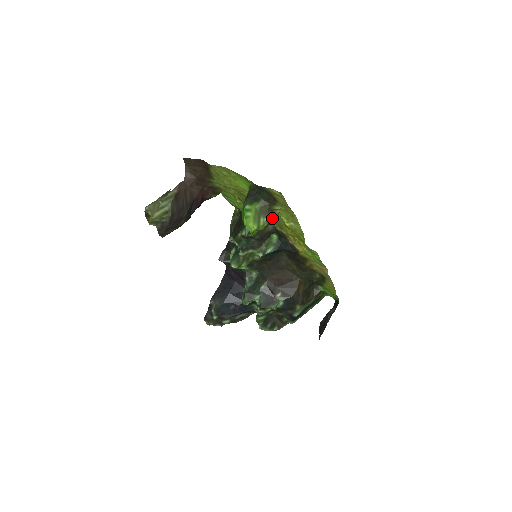
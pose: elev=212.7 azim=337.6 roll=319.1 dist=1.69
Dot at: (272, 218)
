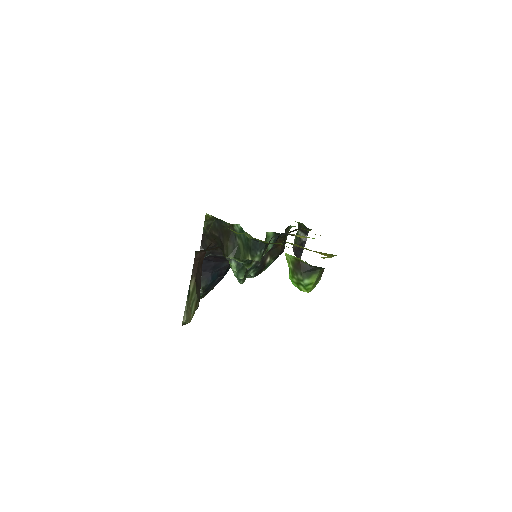
Dot at: occluded
